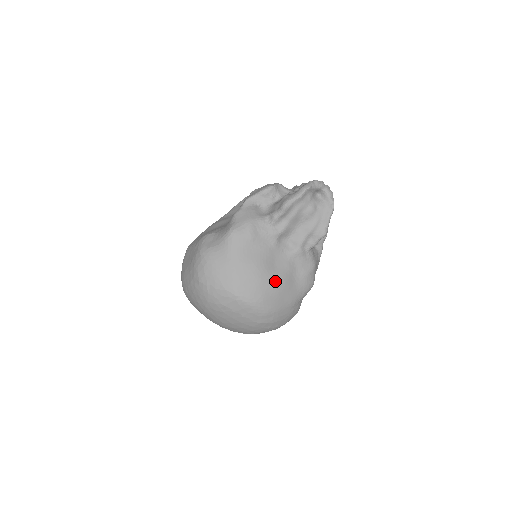
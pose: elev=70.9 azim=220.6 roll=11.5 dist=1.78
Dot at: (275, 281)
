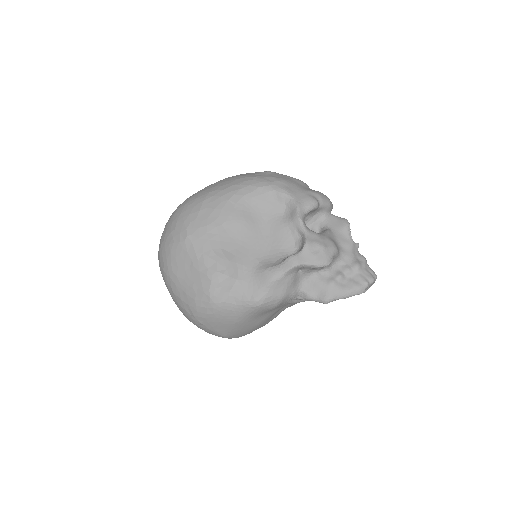
Dot at: occluded
